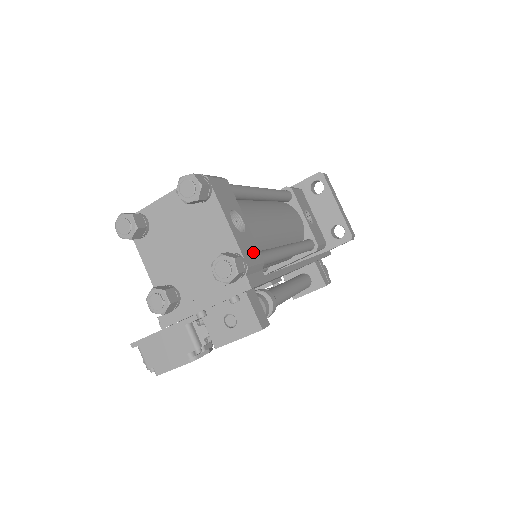
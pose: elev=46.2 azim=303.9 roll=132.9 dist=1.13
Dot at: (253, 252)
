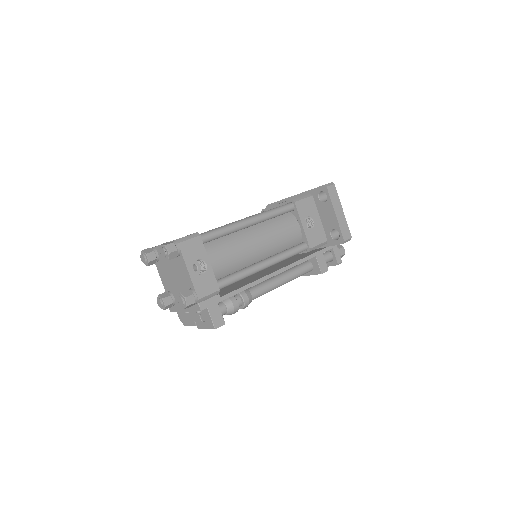
Dot at: (209, 286)
